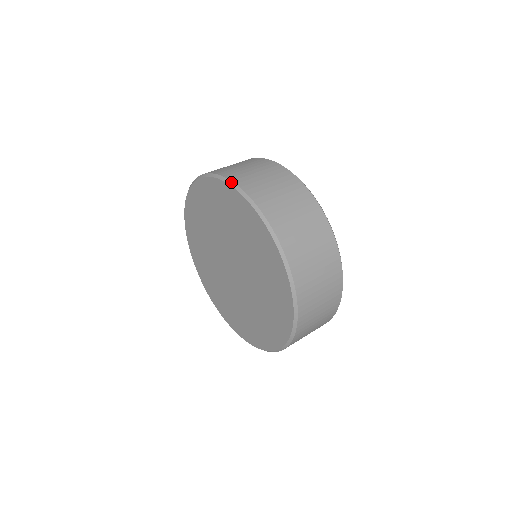
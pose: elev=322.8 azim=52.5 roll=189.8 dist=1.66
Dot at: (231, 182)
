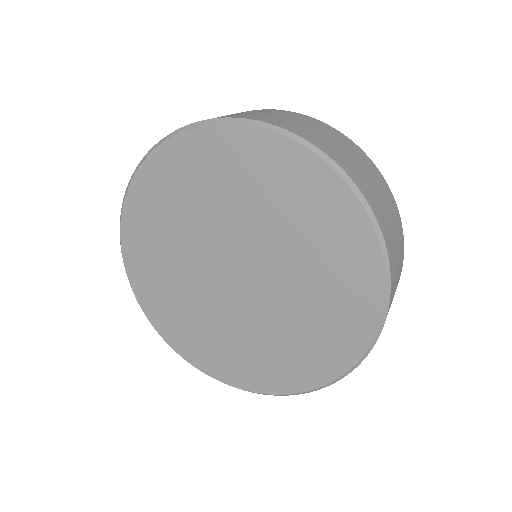
Dot at: (149, 151)
